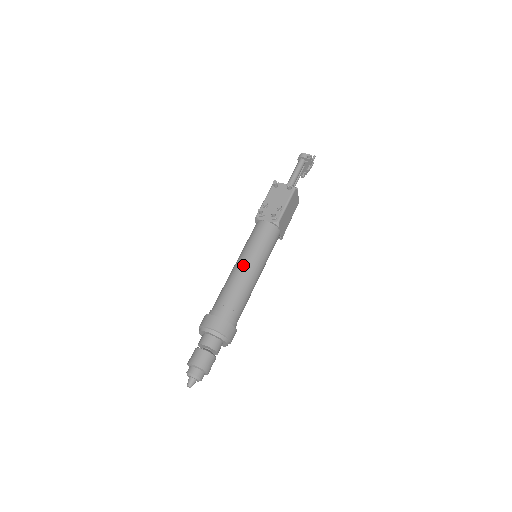
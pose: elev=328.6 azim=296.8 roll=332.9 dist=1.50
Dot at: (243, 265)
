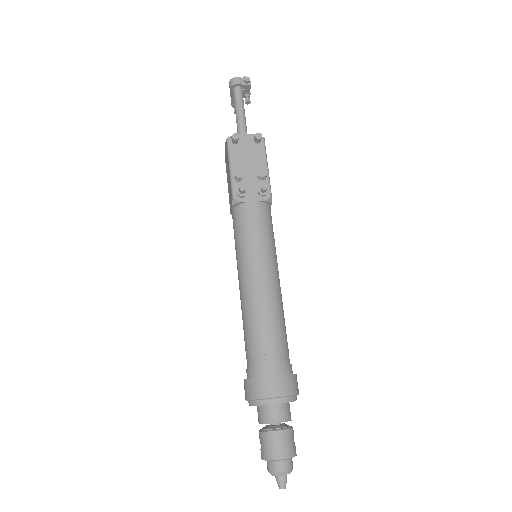
Dot at: (262, 281)
